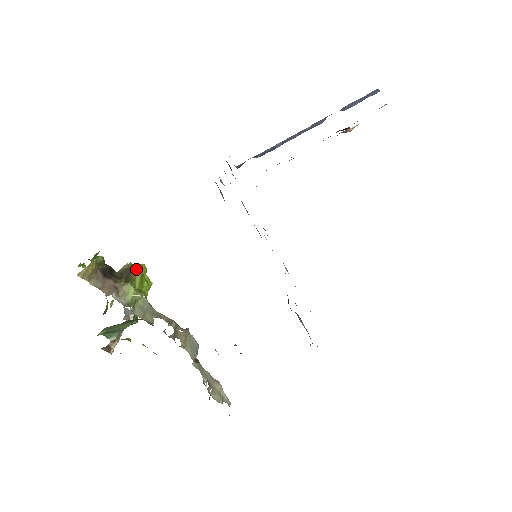
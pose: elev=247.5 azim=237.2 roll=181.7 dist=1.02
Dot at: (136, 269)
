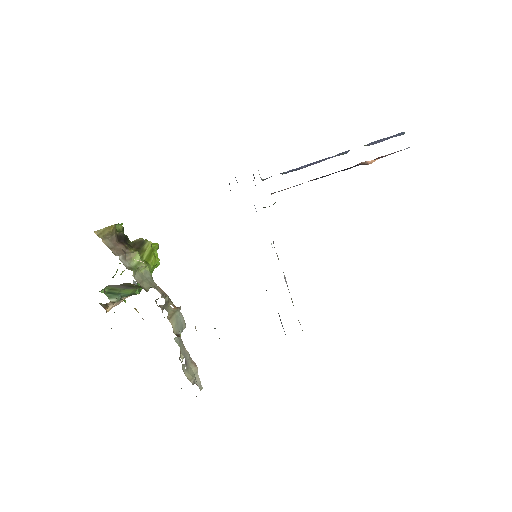
Dot at: (148, 243)
